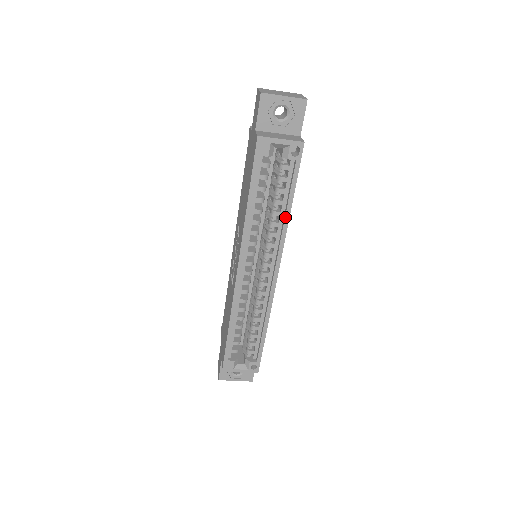
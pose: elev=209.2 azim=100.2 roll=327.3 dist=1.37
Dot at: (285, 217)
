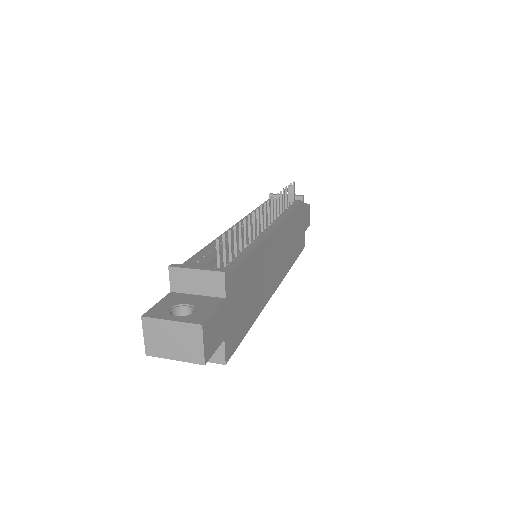
Dot at: occluded
